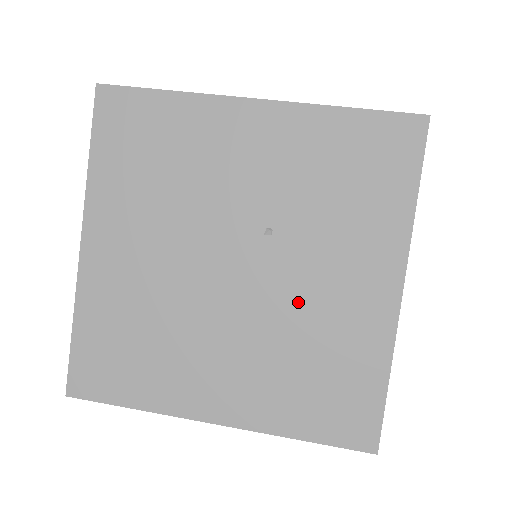
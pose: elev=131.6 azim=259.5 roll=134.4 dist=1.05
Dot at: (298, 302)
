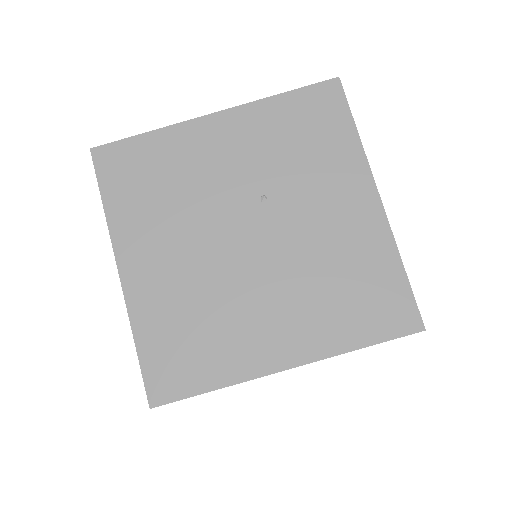
Dot at: (309, 240)
